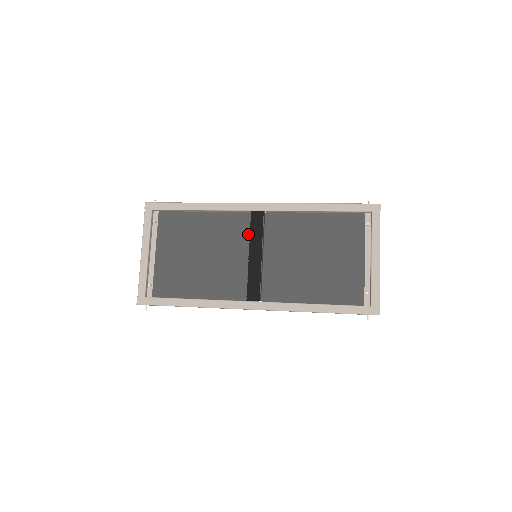
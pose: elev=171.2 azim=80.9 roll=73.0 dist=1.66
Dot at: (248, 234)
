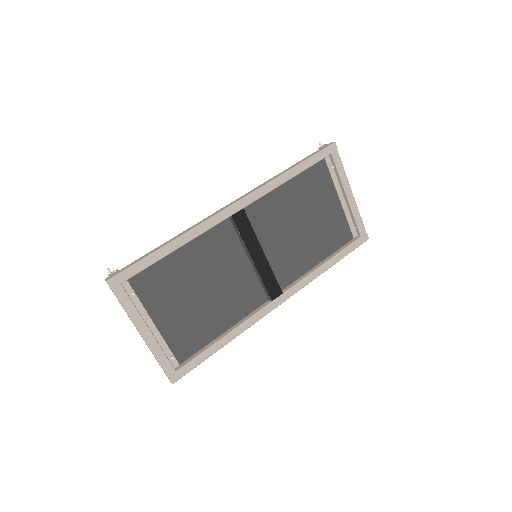
Dot at: (237, 240)
